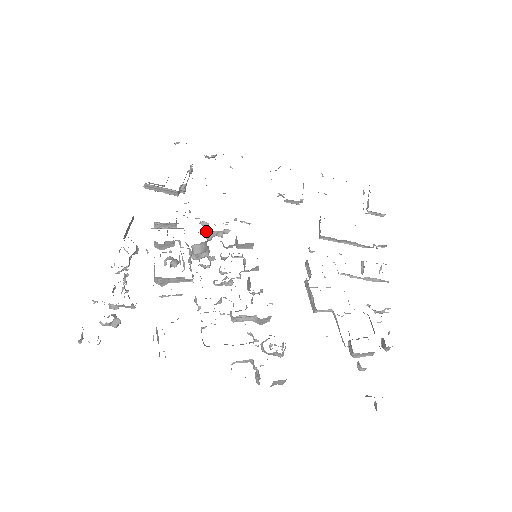
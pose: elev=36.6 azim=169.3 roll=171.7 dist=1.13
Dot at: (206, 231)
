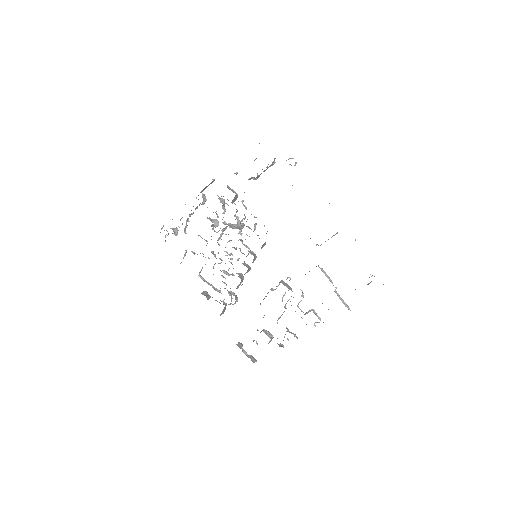
Dot at: occluded
